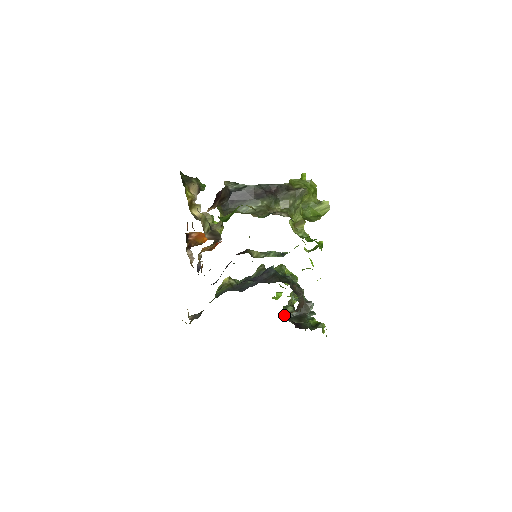
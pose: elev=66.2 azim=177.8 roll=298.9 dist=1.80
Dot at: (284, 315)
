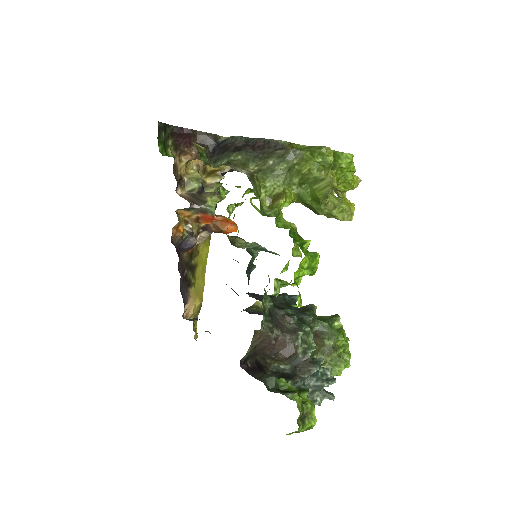
Dot at: (266, 360)
